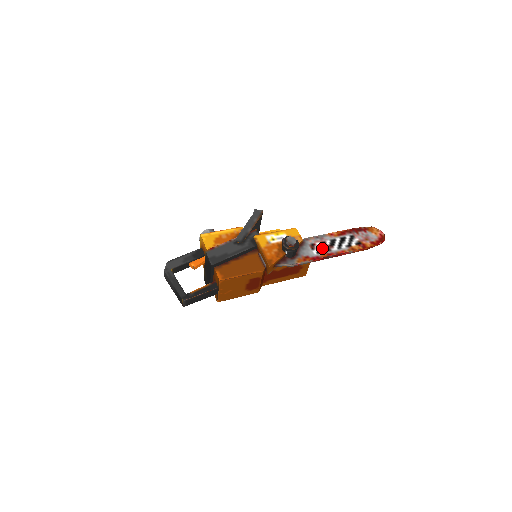
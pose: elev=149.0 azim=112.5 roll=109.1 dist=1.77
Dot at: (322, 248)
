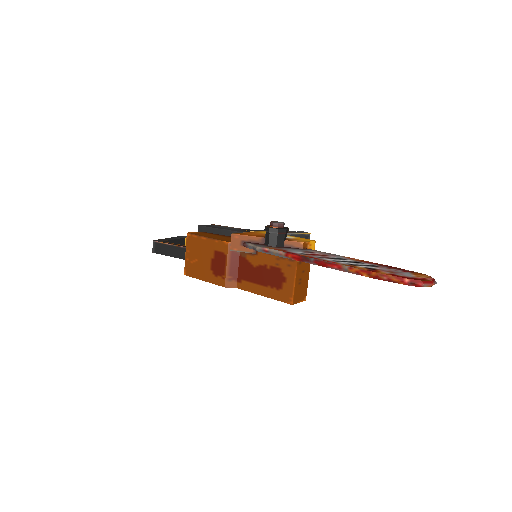
Dot at: (315, 255)
